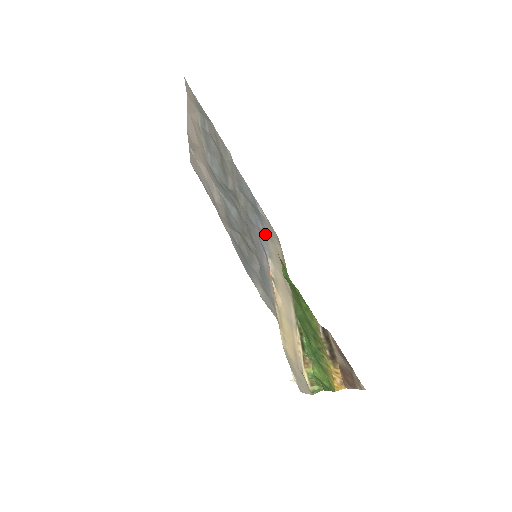
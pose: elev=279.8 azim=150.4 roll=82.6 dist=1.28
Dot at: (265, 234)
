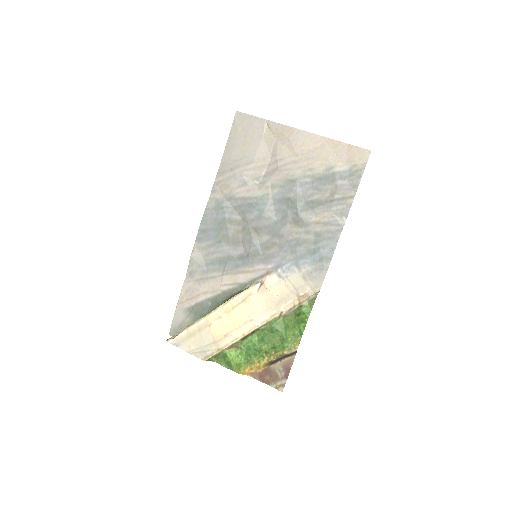
Dot at: (300, 268)
